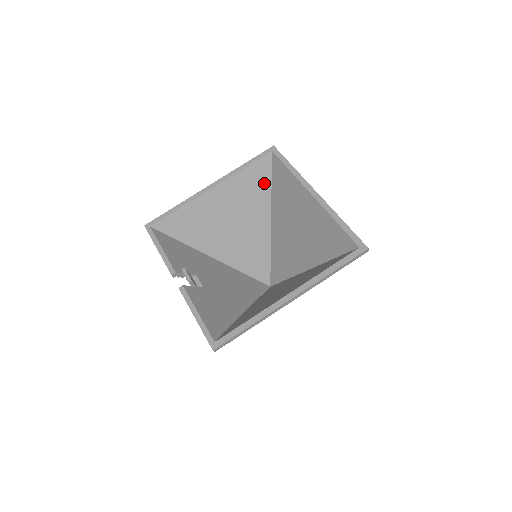
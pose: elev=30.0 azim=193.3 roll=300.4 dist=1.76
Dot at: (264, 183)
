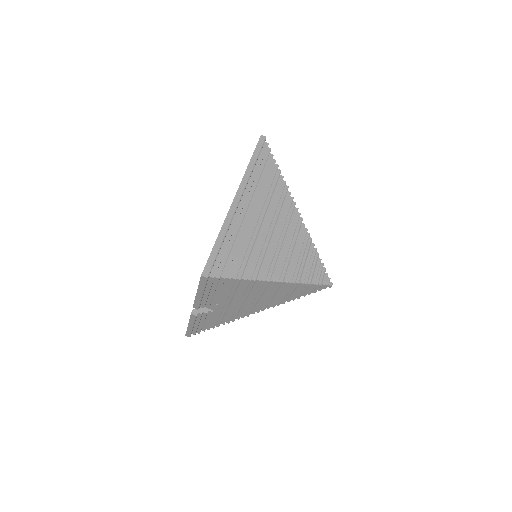
Dot at: occluded
